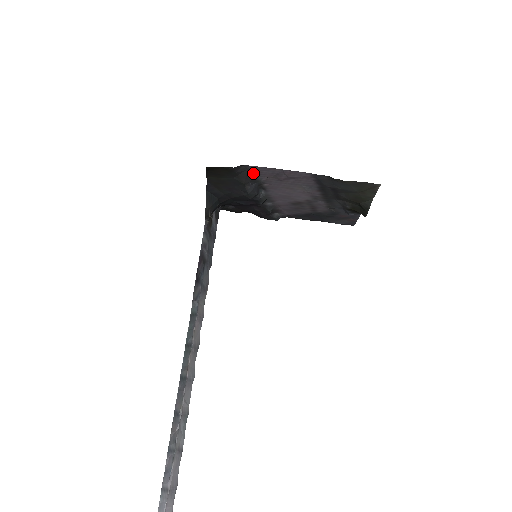
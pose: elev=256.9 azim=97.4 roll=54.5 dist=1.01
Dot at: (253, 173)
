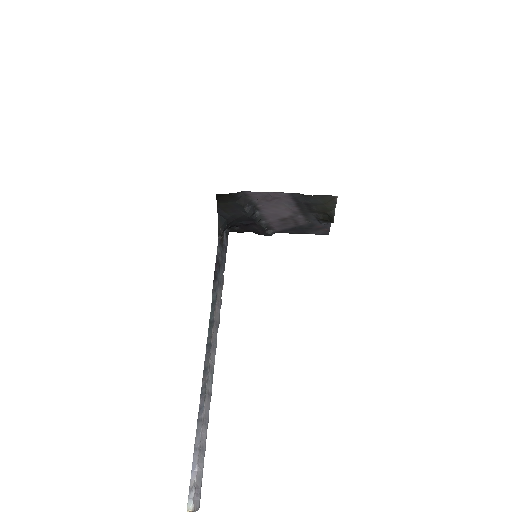
Dot at: (249, 197)
